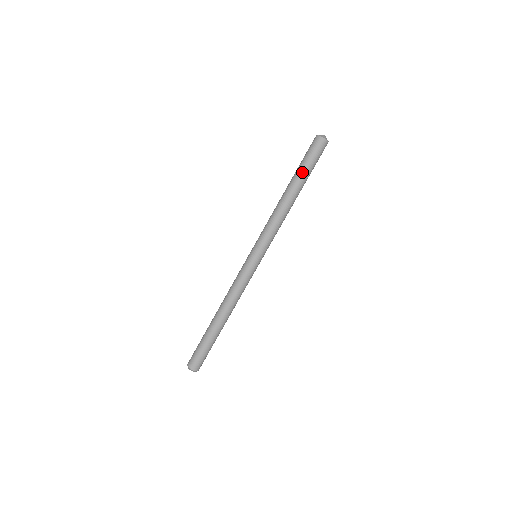
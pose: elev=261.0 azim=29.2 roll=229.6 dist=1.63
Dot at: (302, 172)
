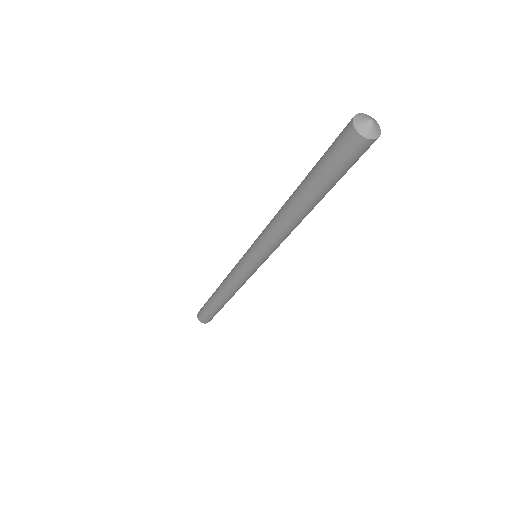
Dot at: (329, 189)
